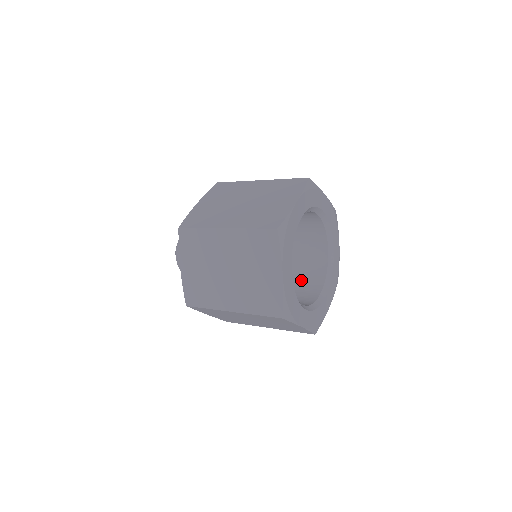
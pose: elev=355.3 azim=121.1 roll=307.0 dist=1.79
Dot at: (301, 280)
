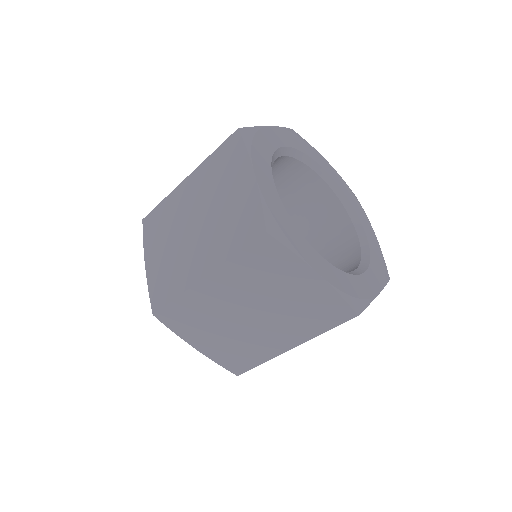
Dot at: occluded
